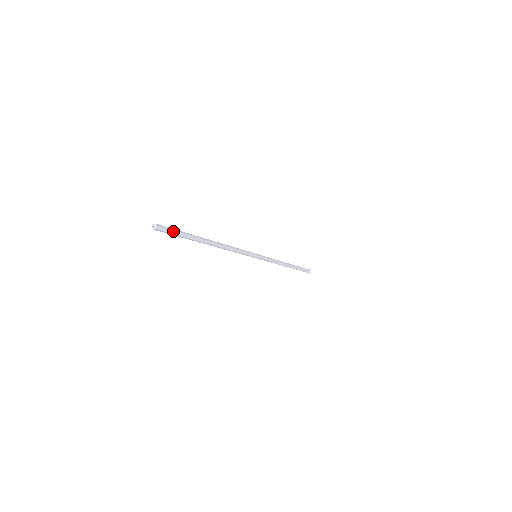
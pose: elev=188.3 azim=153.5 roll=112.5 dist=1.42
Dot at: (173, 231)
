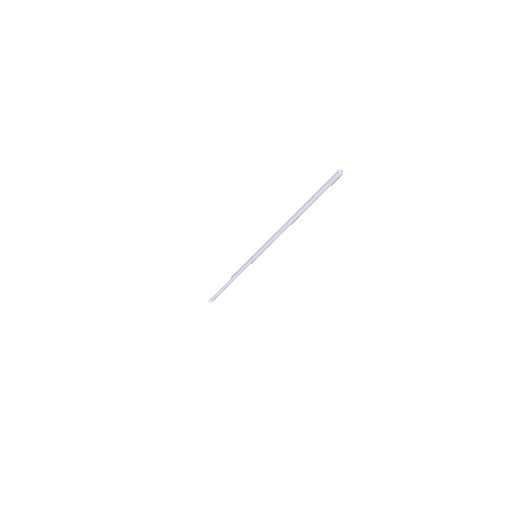
Dot at: (329, 186)
